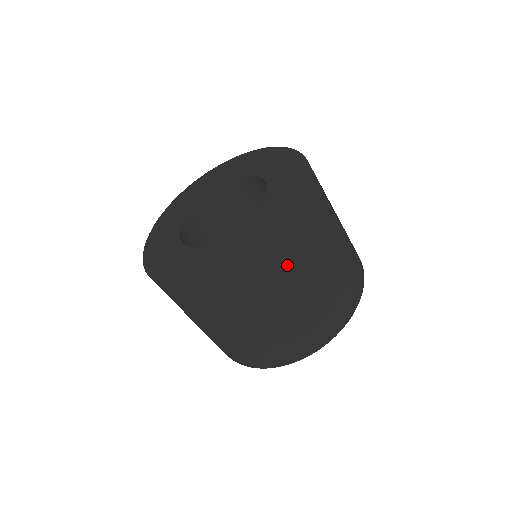
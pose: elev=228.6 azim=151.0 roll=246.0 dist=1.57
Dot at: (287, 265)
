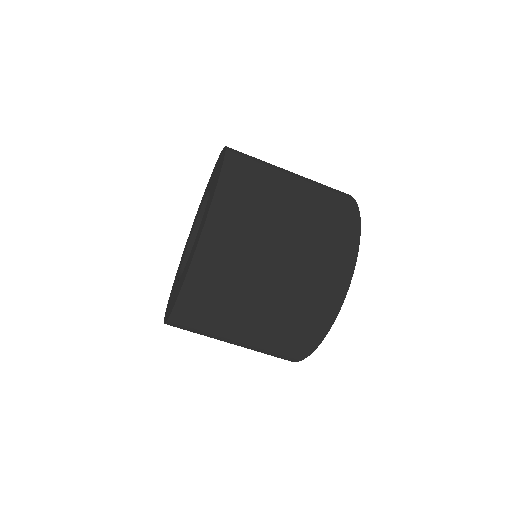
Dot at: (206, 317)
